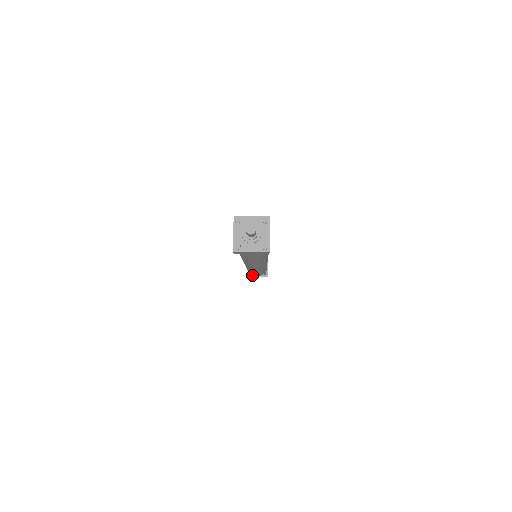
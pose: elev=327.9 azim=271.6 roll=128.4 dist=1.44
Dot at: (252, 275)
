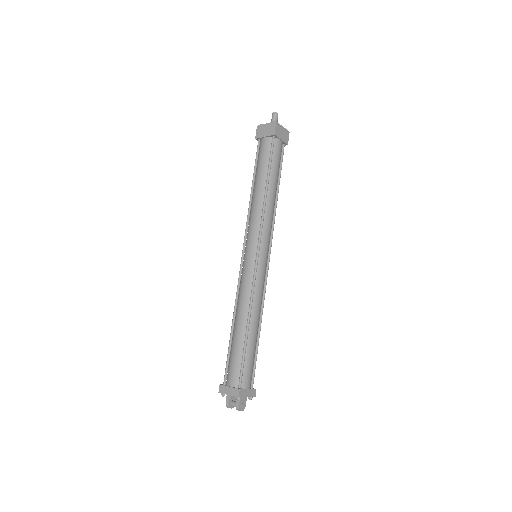
Dot at: (242, 388)
